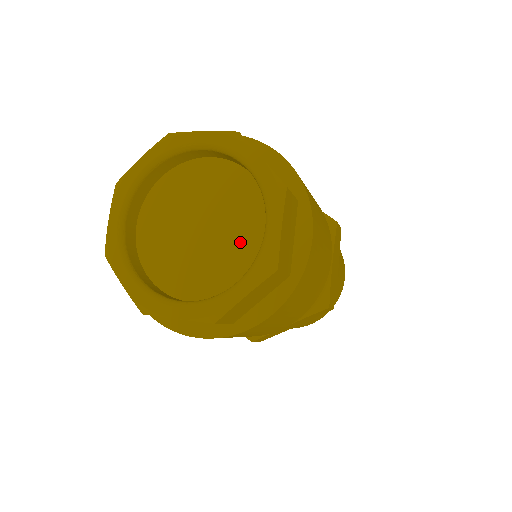
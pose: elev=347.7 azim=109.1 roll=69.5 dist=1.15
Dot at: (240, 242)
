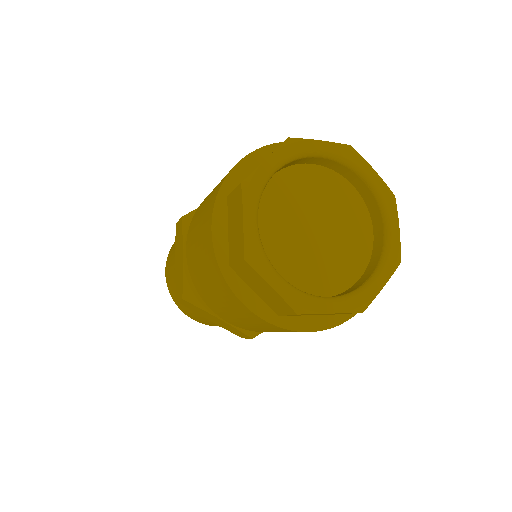
Dot at: (352, 241)
